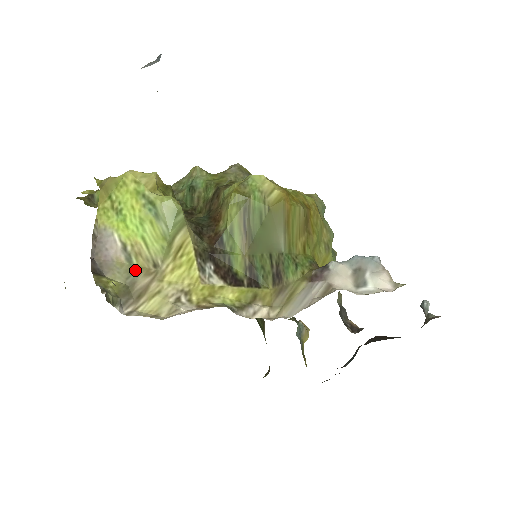
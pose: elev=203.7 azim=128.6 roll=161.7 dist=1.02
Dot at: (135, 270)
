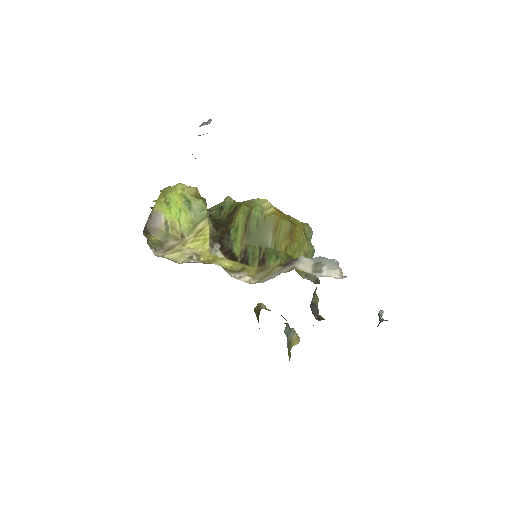
Dot at: (169, 236)
